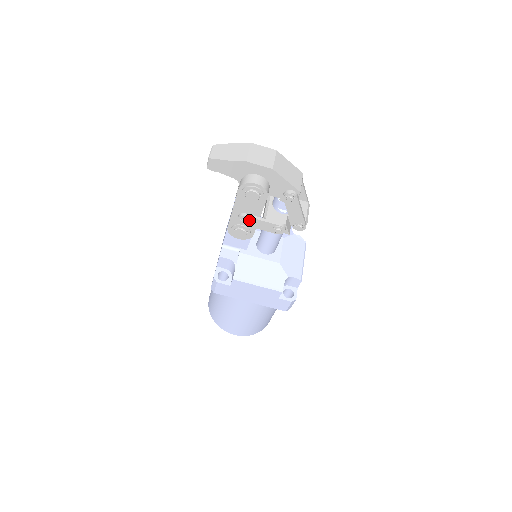
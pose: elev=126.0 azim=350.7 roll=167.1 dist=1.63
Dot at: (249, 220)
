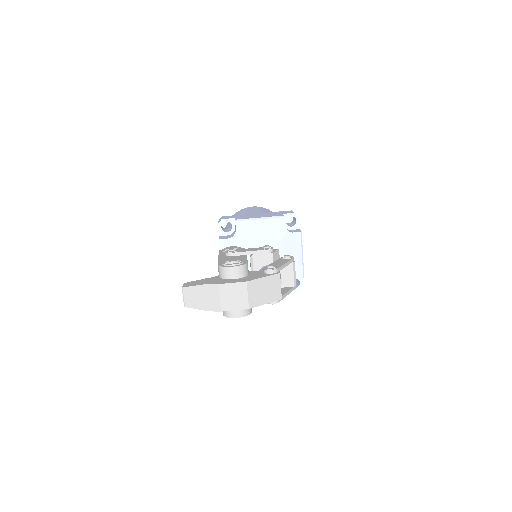
Dot at: occluded
